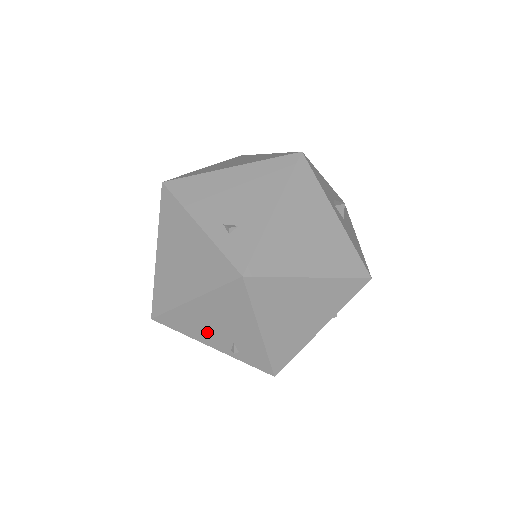
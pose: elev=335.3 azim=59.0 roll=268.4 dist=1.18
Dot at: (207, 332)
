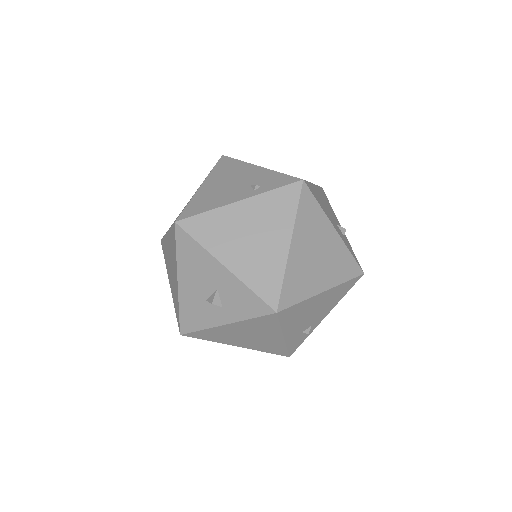
Dot at: (226, 194)
